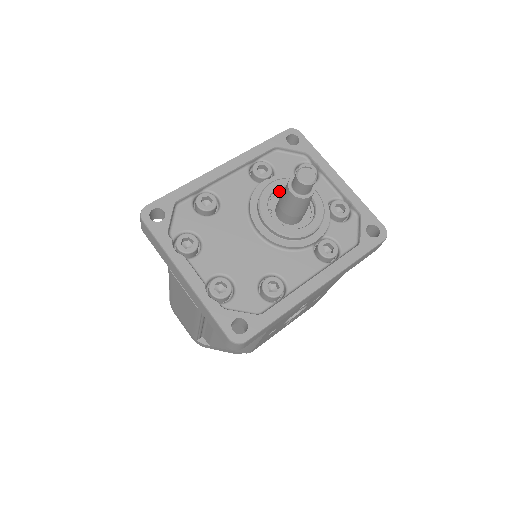
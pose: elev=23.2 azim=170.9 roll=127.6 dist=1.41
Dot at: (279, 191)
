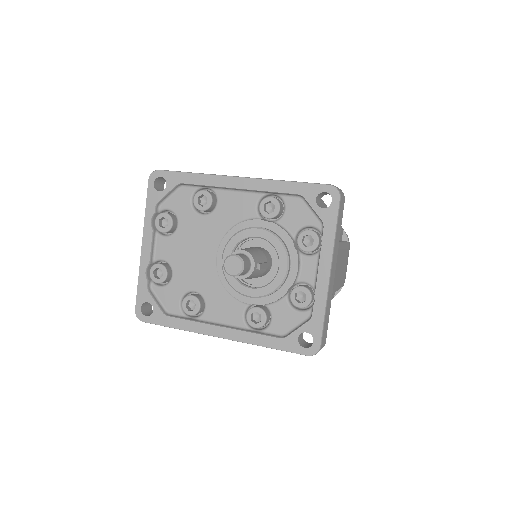
Dot at: (261, 239)
